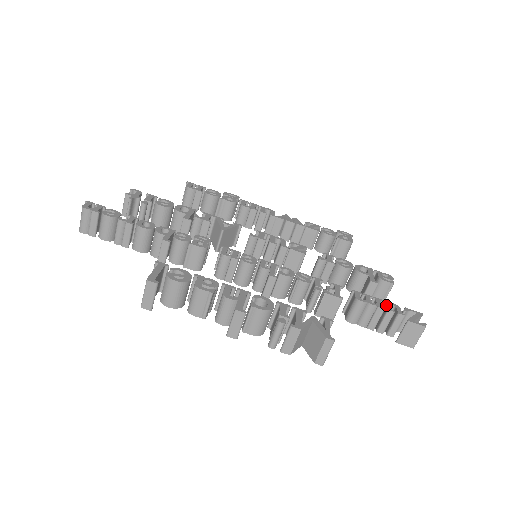
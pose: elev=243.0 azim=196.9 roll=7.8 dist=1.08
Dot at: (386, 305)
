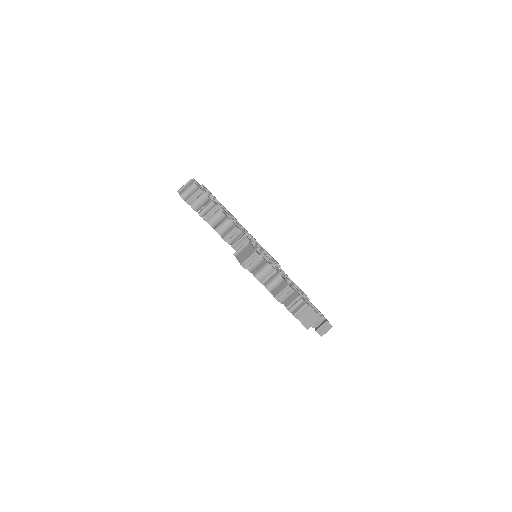
Dot at: (317, 309)
